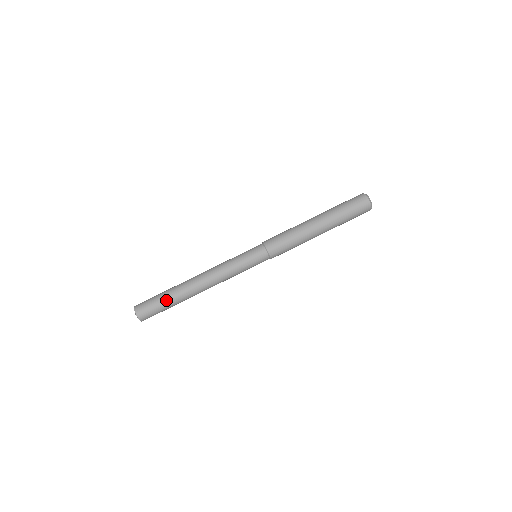
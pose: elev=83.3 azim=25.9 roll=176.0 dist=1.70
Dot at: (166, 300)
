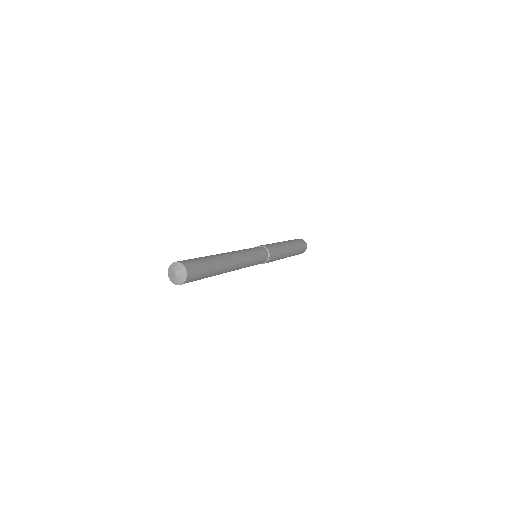
Dot at: (211, 268)
